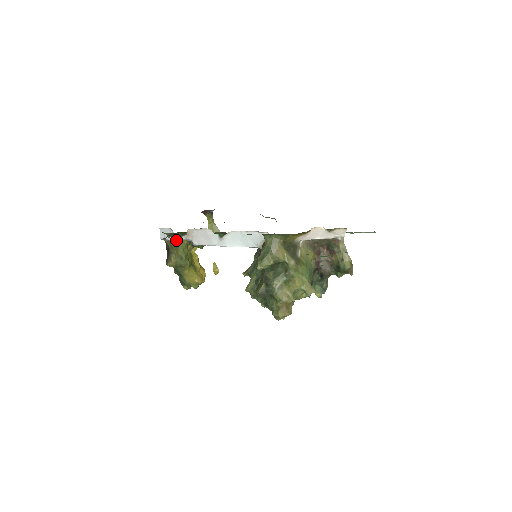
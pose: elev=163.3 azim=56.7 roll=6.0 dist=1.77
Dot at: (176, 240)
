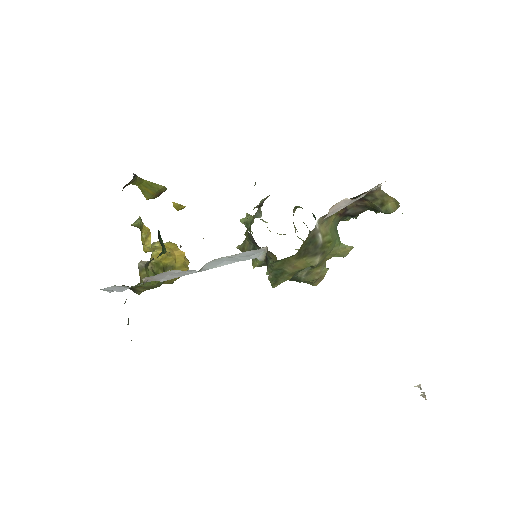
Dot at: (133, 286)
